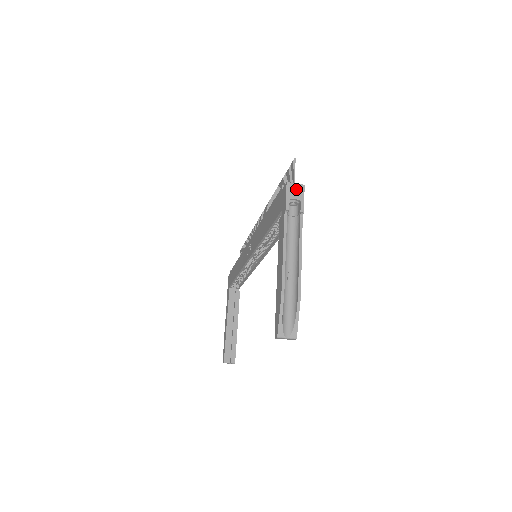
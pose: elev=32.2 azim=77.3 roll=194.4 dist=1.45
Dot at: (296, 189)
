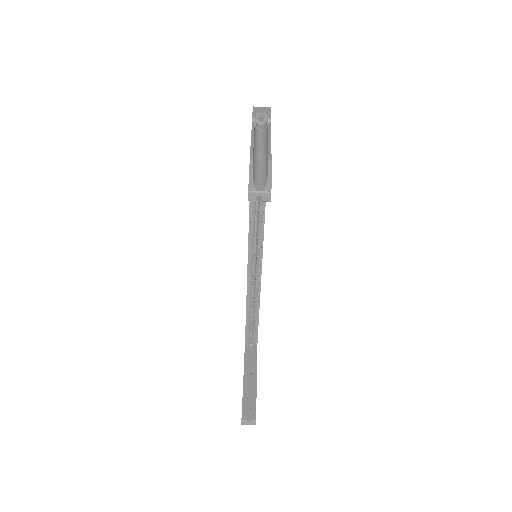
Dot at: (262, 109)
